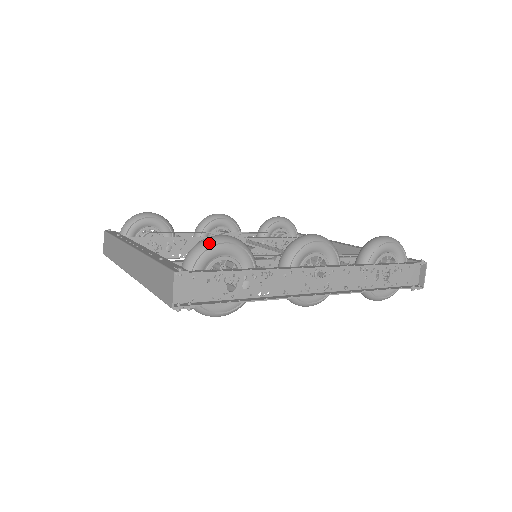
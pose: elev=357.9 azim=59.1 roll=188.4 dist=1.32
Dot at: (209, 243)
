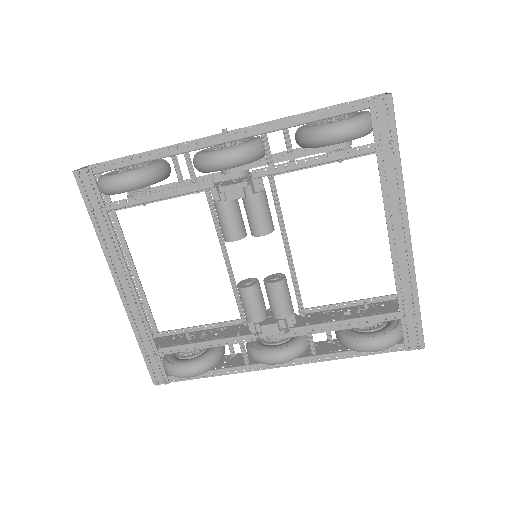
Dot at: occluded
